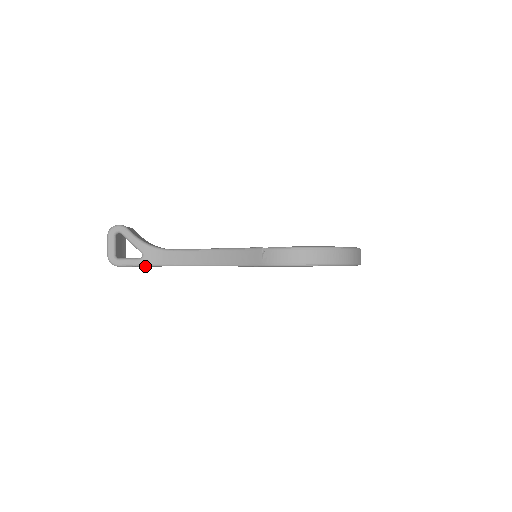
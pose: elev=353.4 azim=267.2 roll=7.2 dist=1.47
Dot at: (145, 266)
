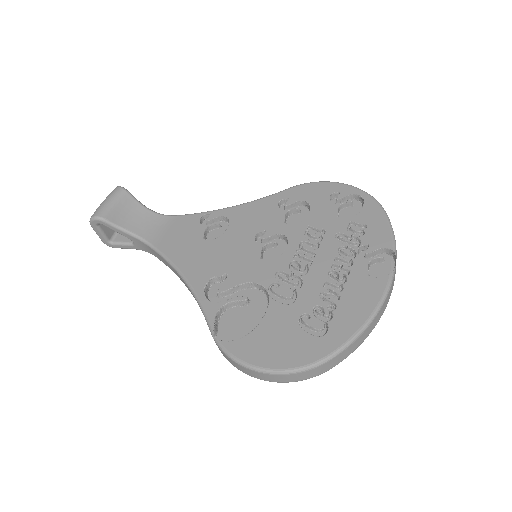
Dot at: (141, 249)
